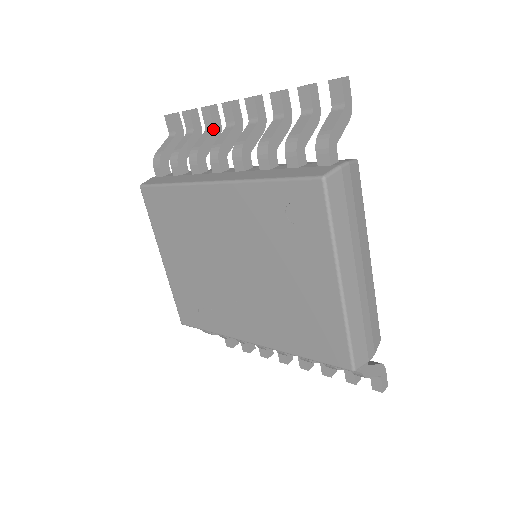
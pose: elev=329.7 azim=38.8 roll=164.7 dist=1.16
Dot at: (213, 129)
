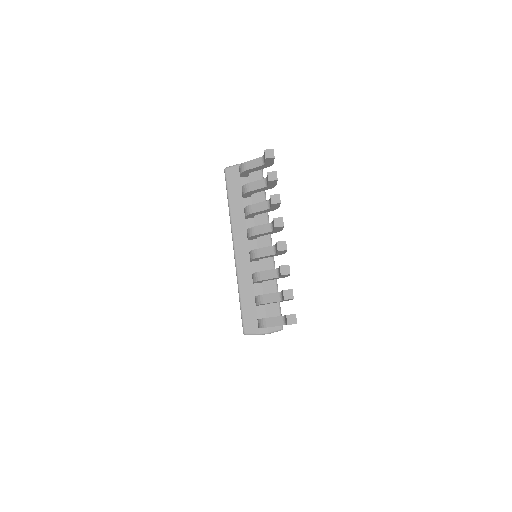
Dot at: (270, 209)
